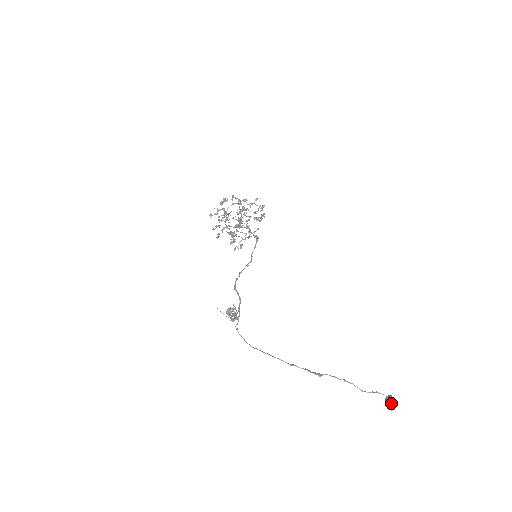
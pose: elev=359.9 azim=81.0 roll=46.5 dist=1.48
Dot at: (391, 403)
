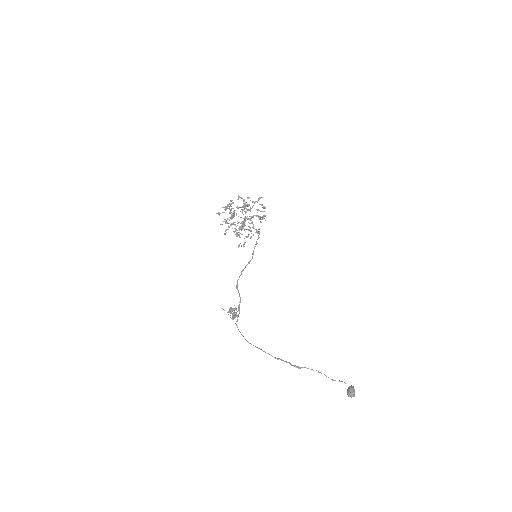
Dot at: (351, 393)
